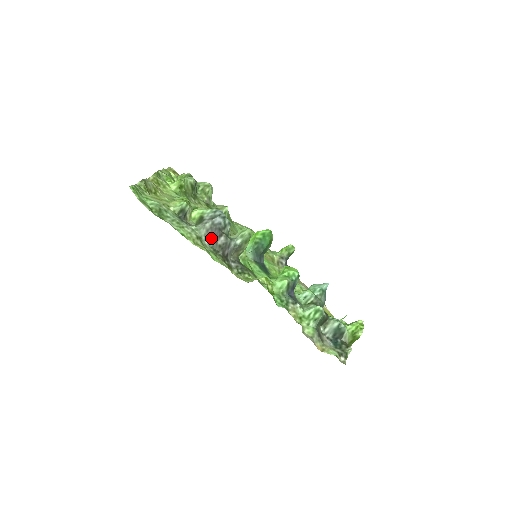
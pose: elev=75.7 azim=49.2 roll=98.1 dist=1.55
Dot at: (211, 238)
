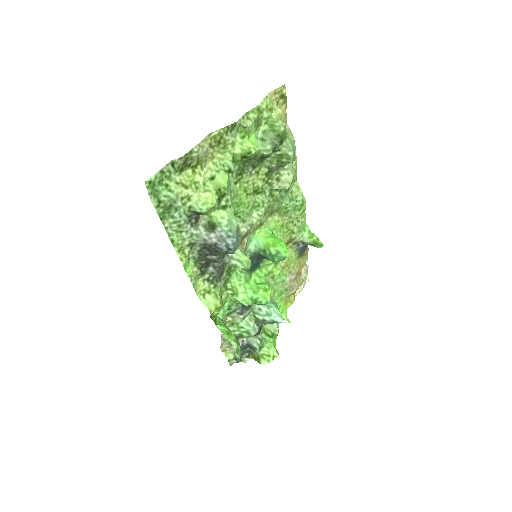
Dot at: (204, 250)
